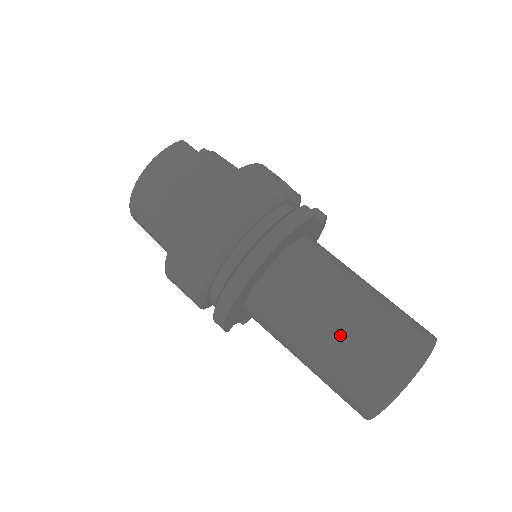
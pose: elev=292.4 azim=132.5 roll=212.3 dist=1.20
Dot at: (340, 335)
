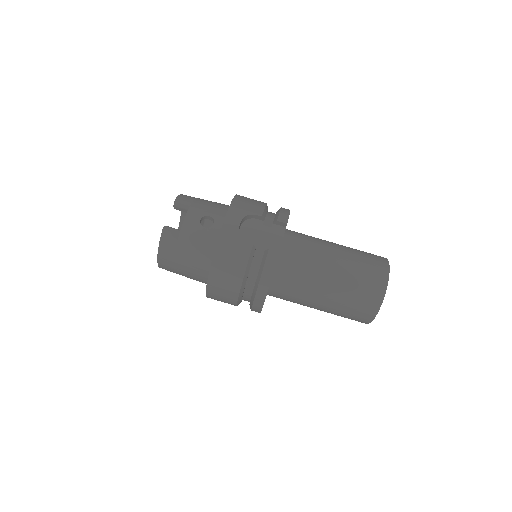
Dot at: (327, 307)
